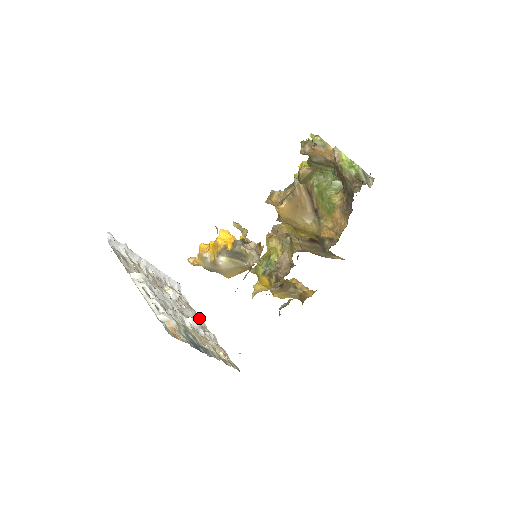
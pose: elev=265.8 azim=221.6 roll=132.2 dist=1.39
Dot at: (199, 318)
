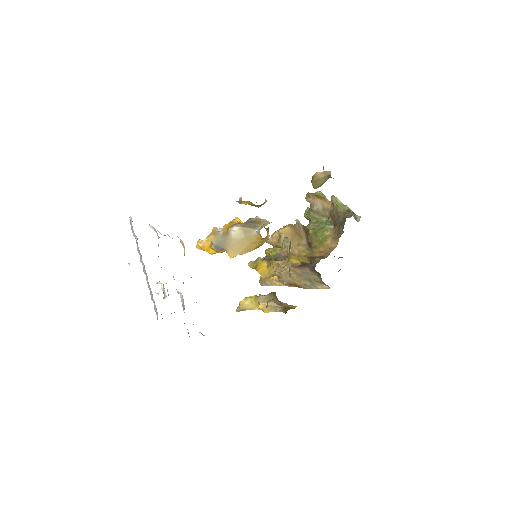
Dot at: occluded
